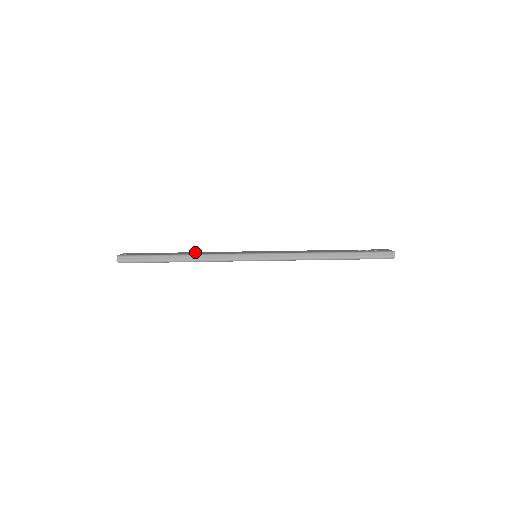
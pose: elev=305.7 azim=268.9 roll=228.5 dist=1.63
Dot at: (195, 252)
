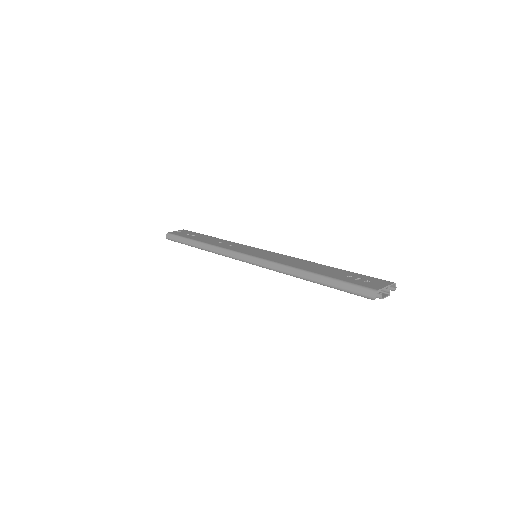
Dot at: (221, 240)
